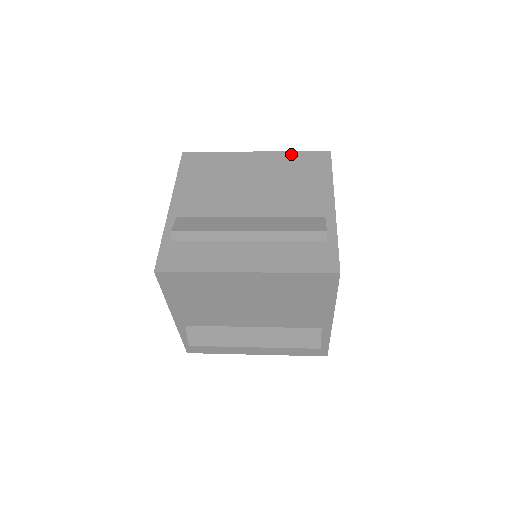
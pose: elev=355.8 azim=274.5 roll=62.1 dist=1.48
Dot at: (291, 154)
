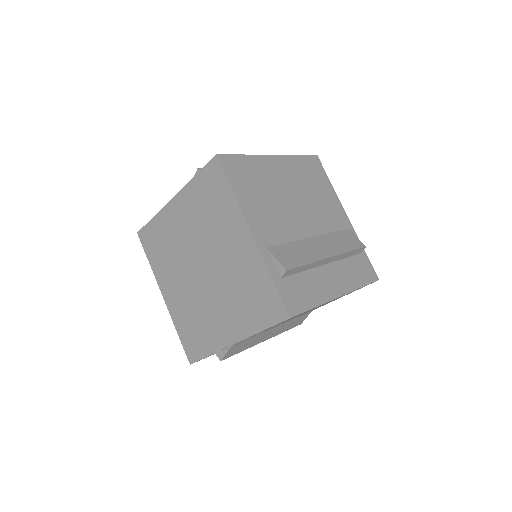
Dot at: (298, 159)
